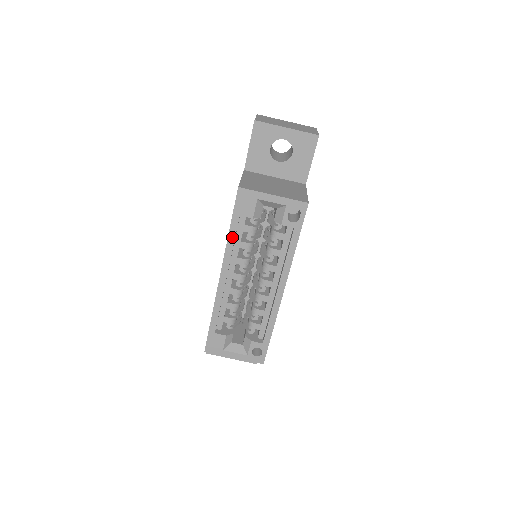
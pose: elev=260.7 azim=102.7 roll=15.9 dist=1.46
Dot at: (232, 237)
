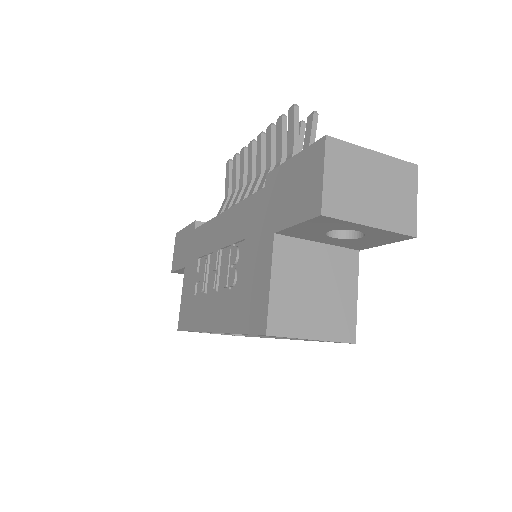
Dot at: occluded
